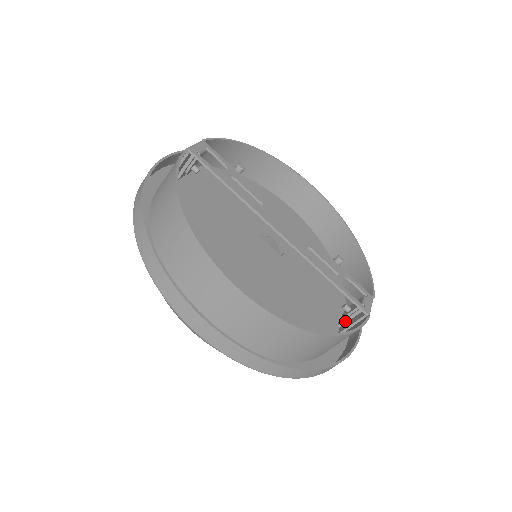
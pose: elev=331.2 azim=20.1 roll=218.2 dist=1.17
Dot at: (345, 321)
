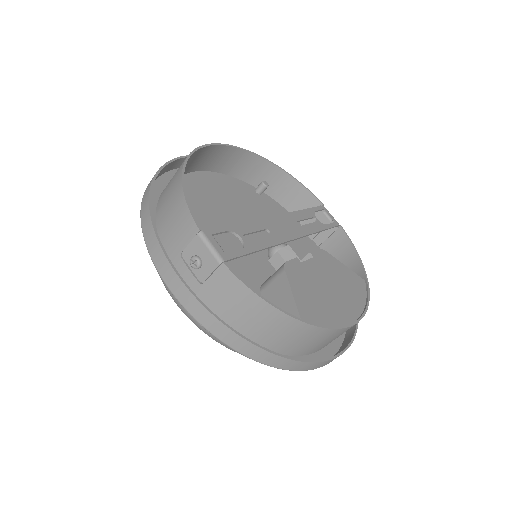
Dot at: (317, 235)
